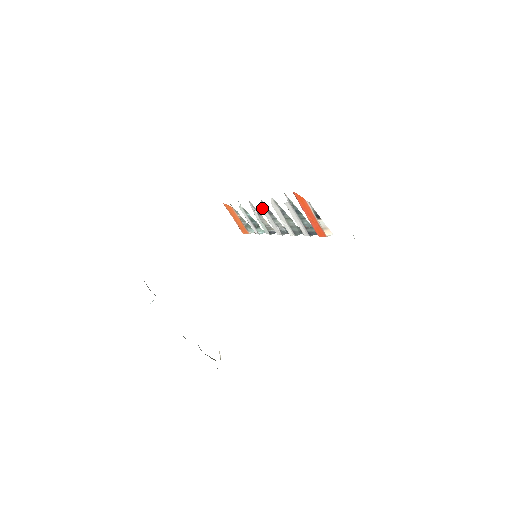
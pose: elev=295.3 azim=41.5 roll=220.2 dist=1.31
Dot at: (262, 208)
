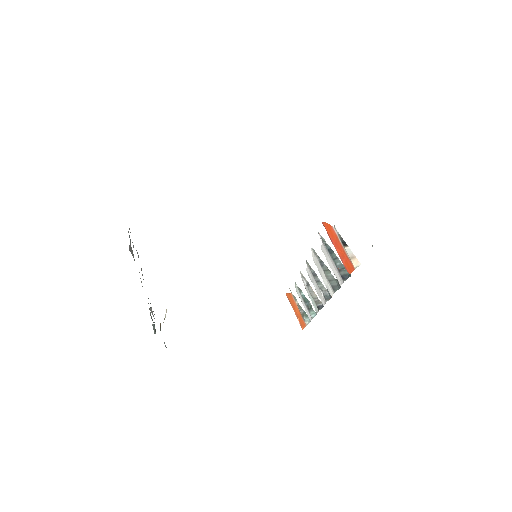
Dot at: (308, 272)
